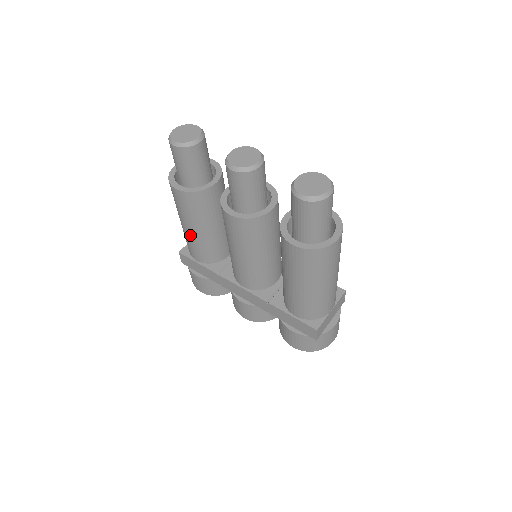
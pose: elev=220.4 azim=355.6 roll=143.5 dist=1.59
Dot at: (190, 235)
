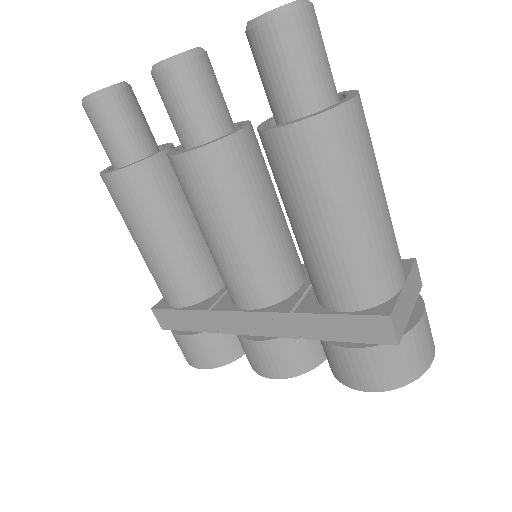
Dot at: (152, 257)
